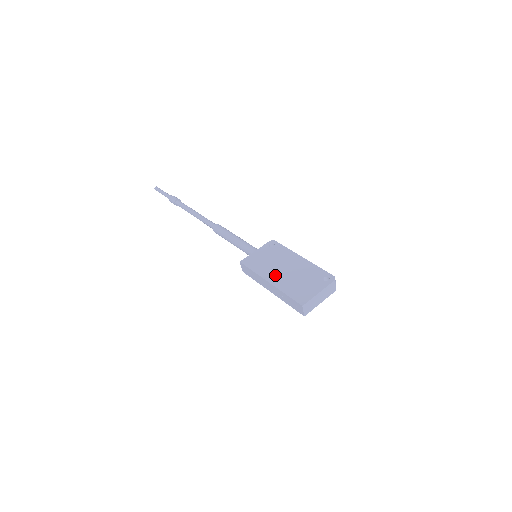
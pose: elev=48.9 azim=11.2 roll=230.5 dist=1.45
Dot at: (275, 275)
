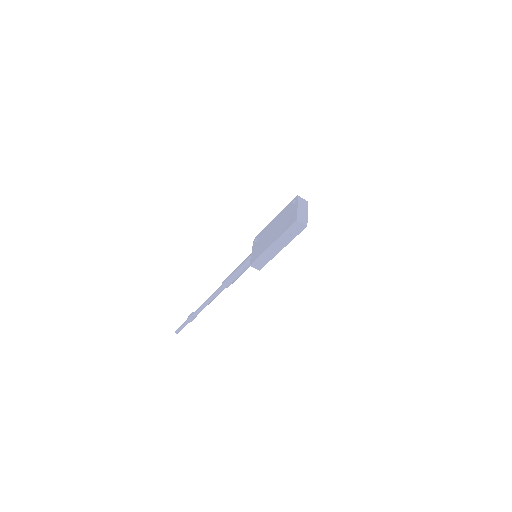
Dot at: (271, 239)
